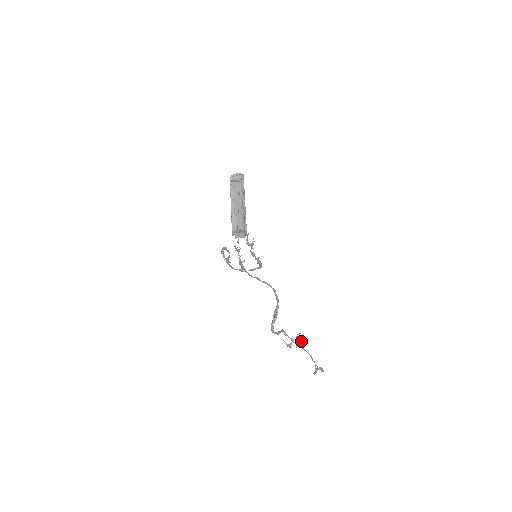
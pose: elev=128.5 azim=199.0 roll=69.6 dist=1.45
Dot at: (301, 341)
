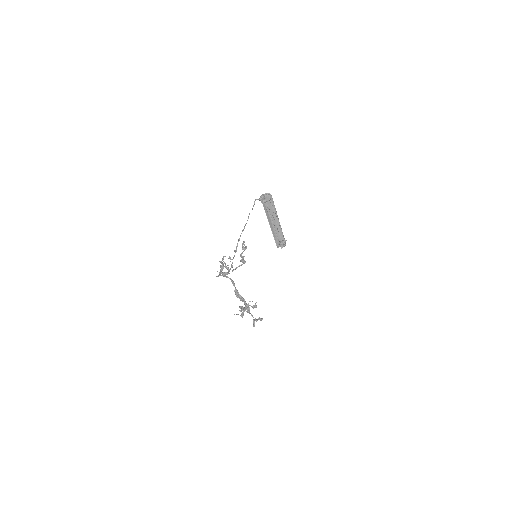
Dot at: (255, 306)
